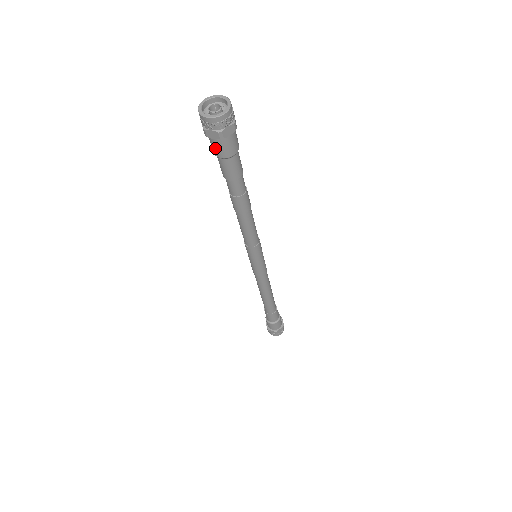
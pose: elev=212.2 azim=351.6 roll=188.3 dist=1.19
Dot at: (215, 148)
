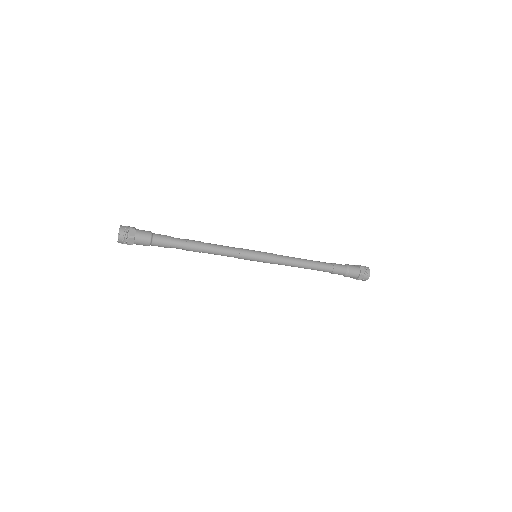
Dot at: (143, 244)
